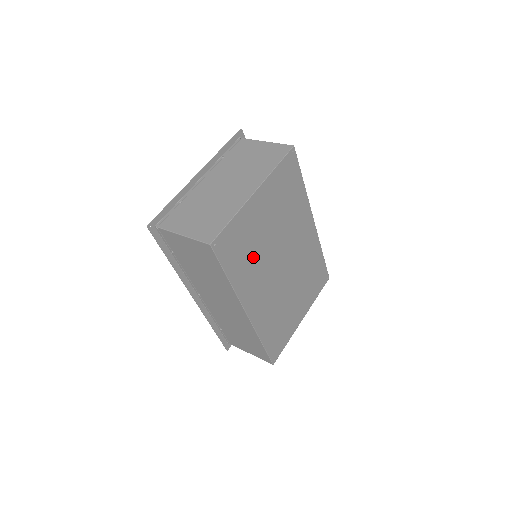
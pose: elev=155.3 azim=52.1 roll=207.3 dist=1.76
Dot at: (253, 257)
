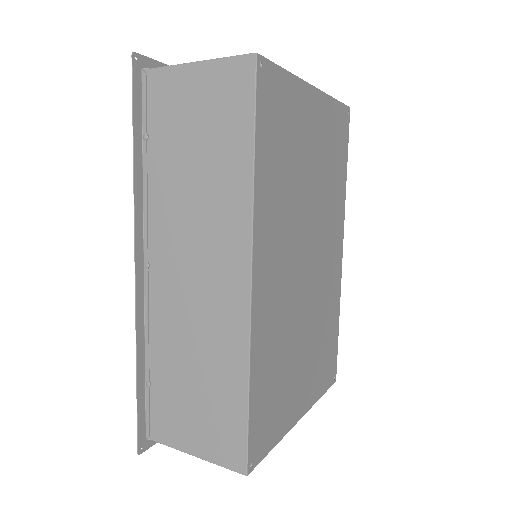
Dot at: (287, 181)
